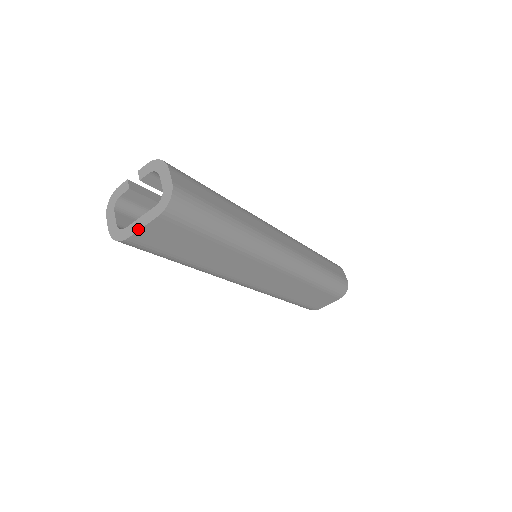
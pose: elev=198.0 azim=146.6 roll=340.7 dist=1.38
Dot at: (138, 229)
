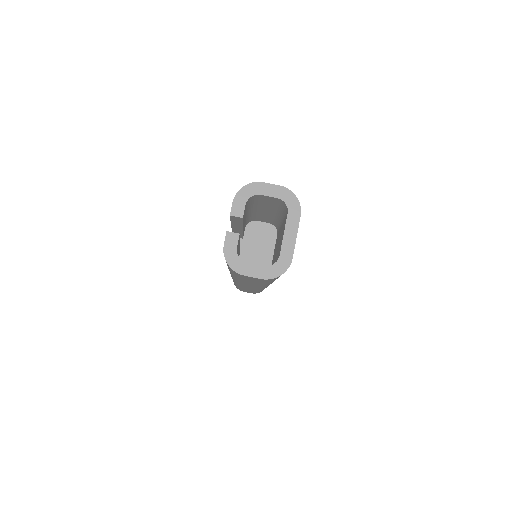
Dot at: (294, 243)
